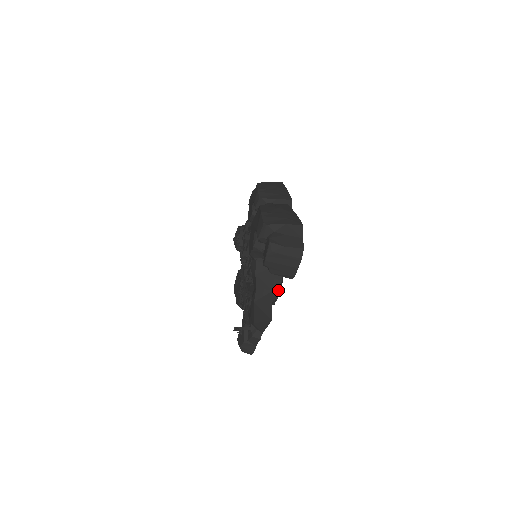
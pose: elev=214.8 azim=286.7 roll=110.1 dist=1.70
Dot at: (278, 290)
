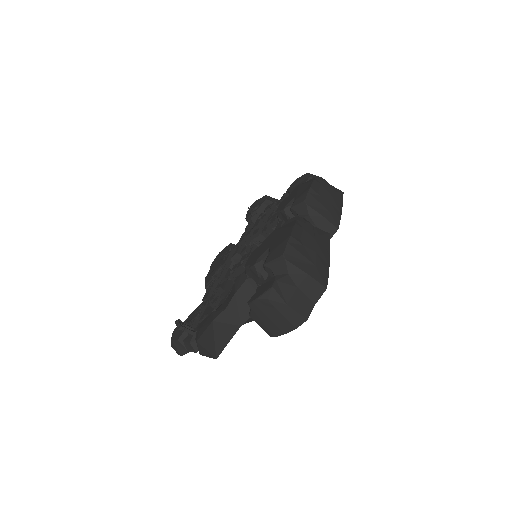
Dot at: occluded
